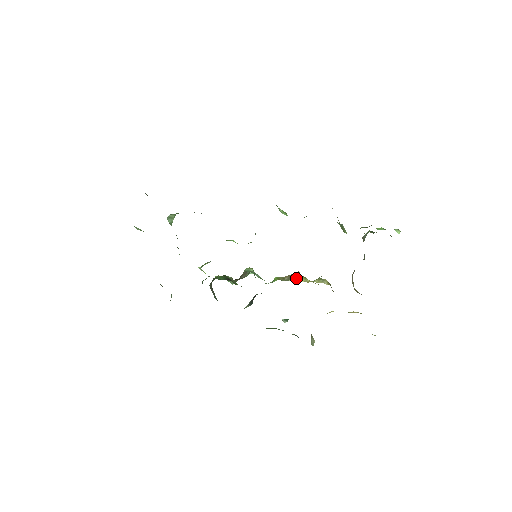
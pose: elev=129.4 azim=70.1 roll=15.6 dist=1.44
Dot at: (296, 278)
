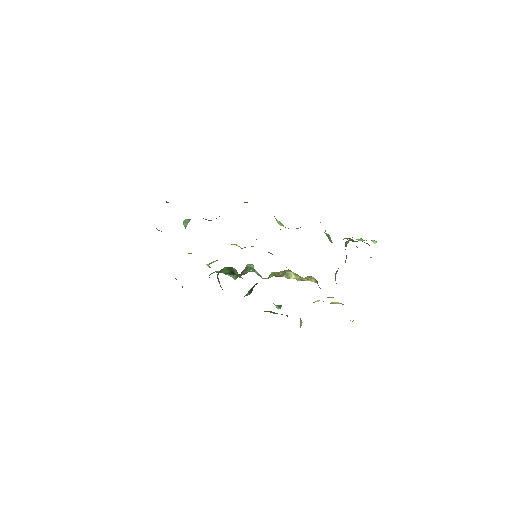
Dot at: (289, 275)
